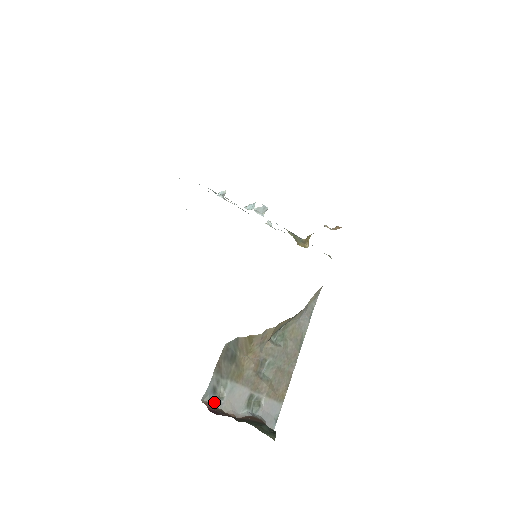
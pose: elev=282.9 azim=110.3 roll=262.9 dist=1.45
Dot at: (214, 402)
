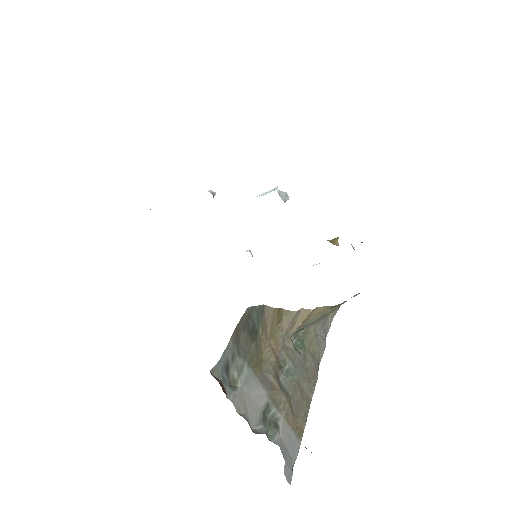
Dot at: (226, 386)
